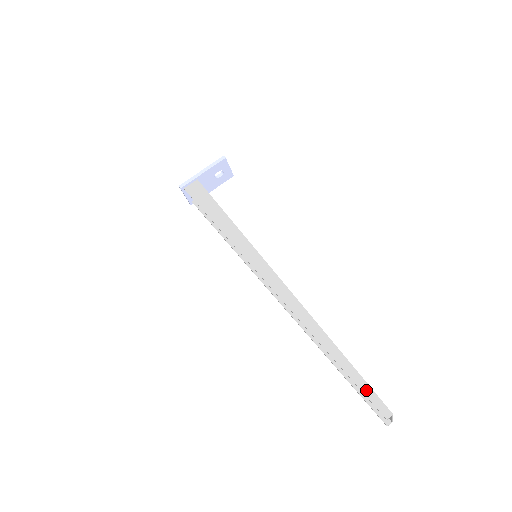
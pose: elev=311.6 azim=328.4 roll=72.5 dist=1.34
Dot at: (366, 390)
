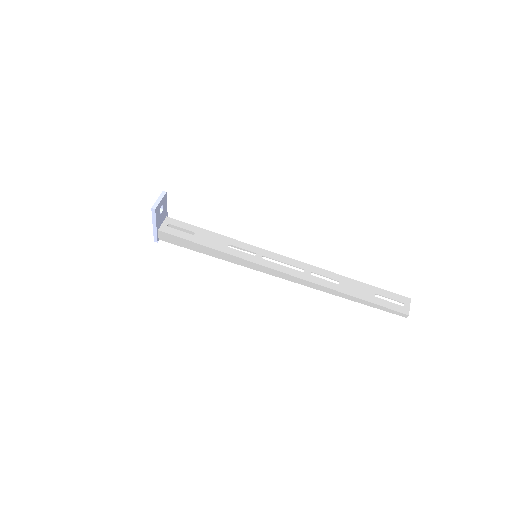
Dot at: (387, 310)
